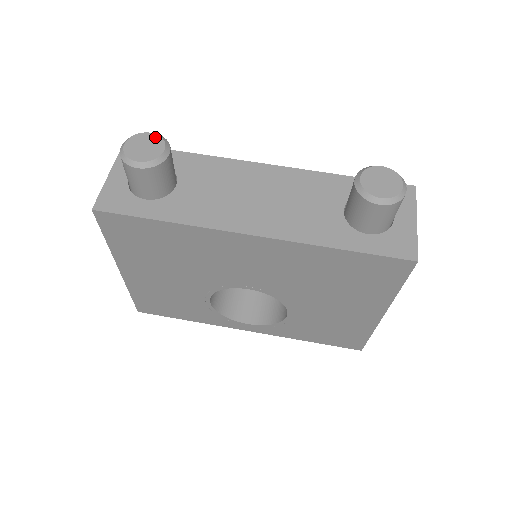
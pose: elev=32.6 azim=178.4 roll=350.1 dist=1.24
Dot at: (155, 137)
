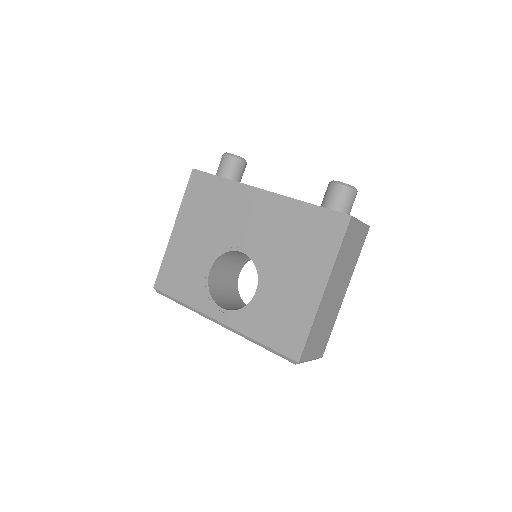
Dot at: occluded
